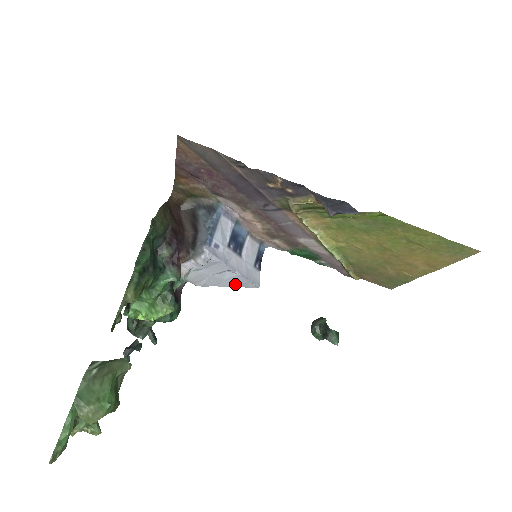
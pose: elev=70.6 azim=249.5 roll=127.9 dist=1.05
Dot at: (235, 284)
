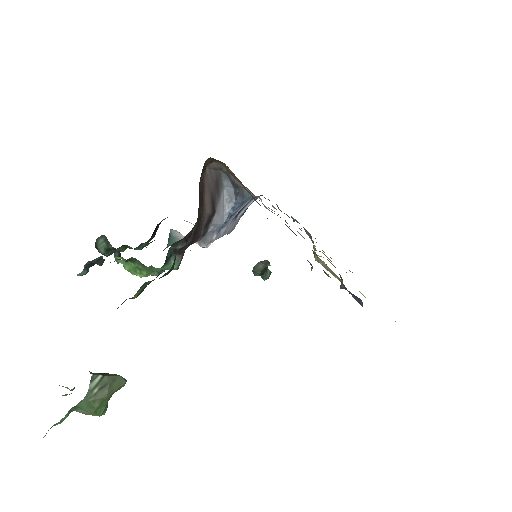
Dot at: occluded
